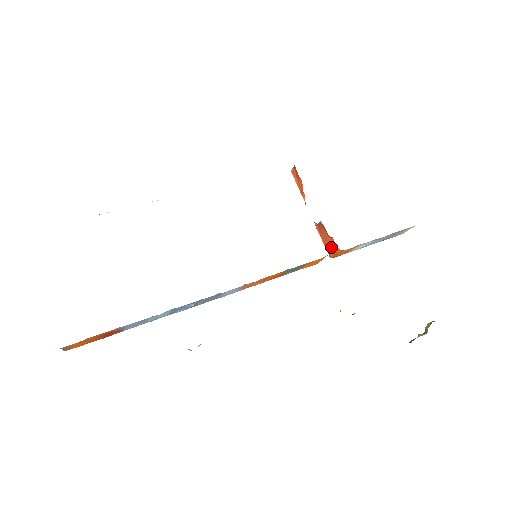
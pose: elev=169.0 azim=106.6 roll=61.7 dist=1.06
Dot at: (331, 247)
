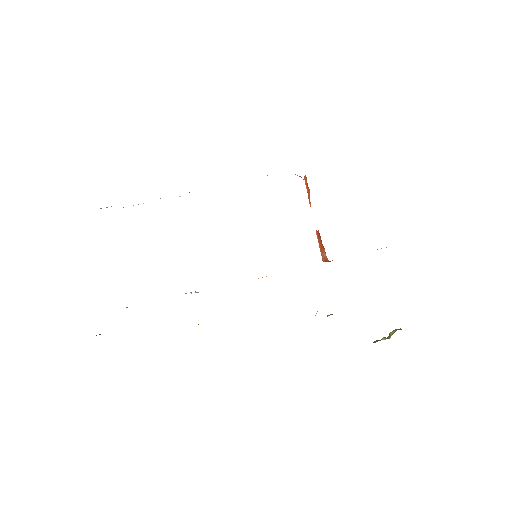
Dot at: (324, 254)
